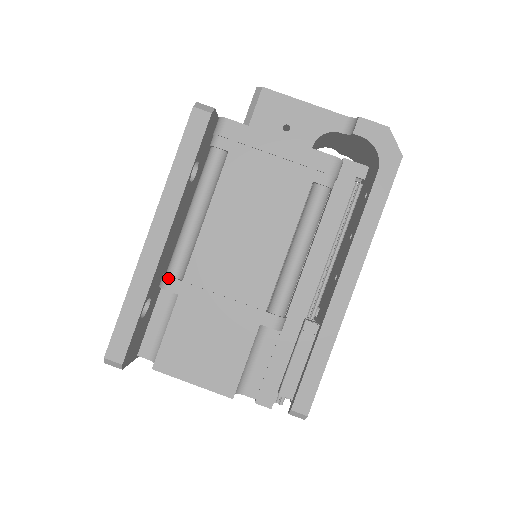
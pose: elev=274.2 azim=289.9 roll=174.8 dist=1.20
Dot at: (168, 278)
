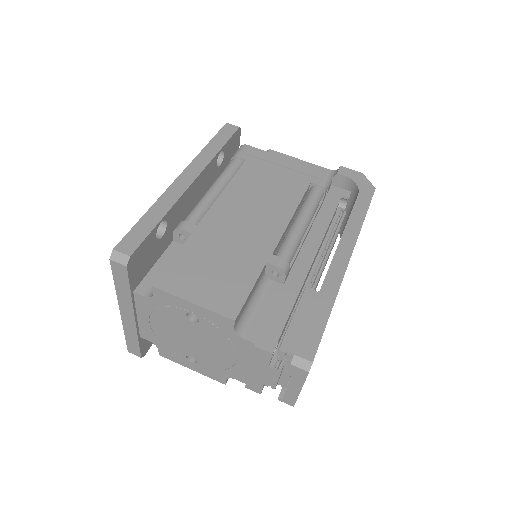
Dot at: (184, 222)
